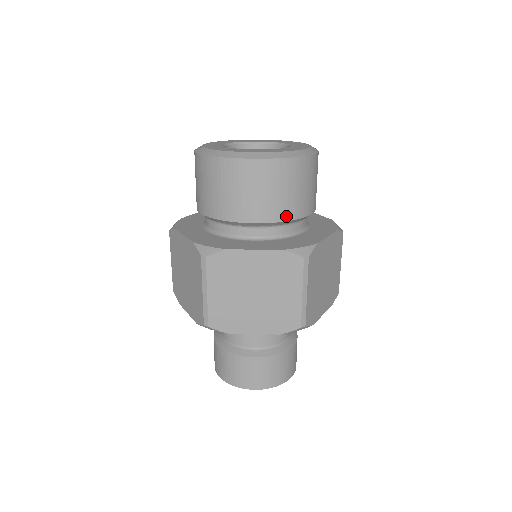
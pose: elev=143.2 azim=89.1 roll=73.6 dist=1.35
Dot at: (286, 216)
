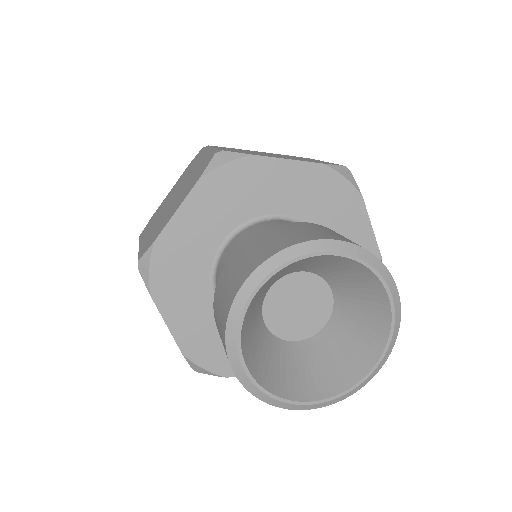
Dot at: occluded
